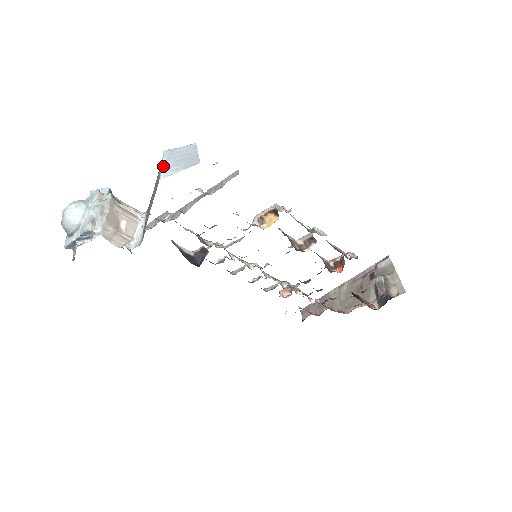
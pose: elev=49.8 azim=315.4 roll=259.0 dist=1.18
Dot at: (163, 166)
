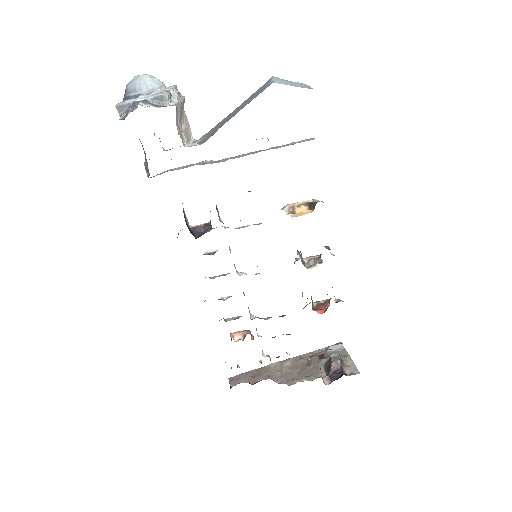
Dot at: (274, 80)
